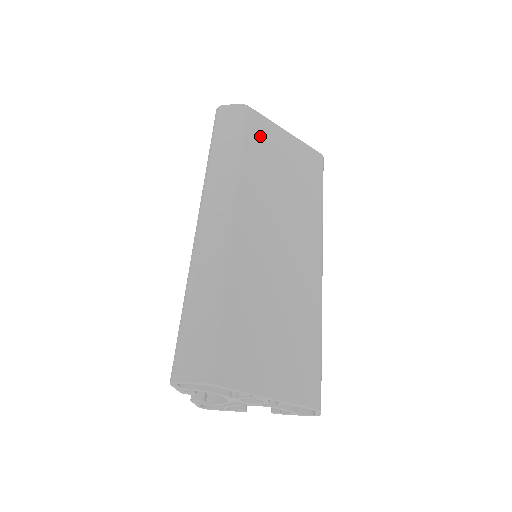
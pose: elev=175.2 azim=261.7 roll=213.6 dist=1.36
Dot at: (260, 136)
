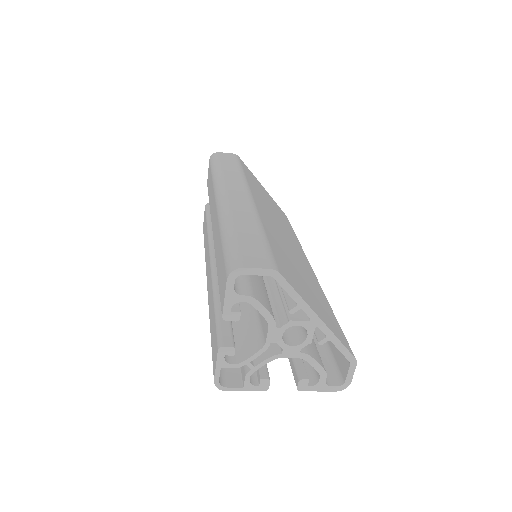
Dot at: (250, 175)
